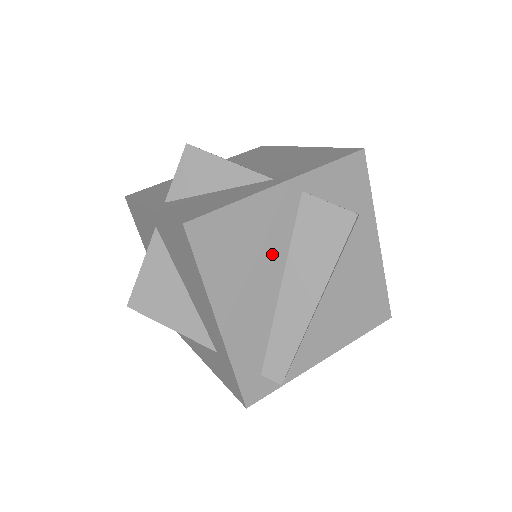
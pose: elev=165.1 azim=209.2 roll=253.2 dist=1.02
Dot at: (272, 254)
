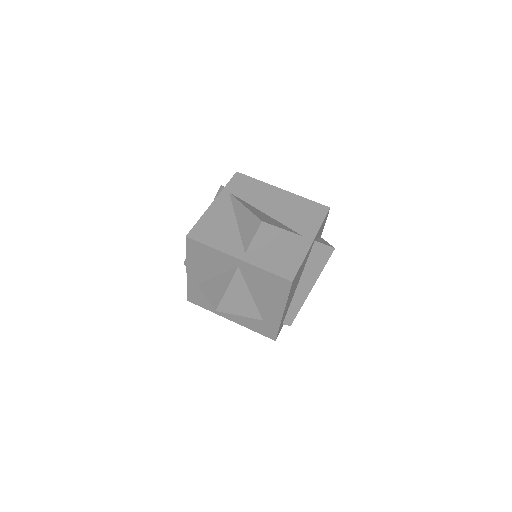
Dot at: (301, 273)
